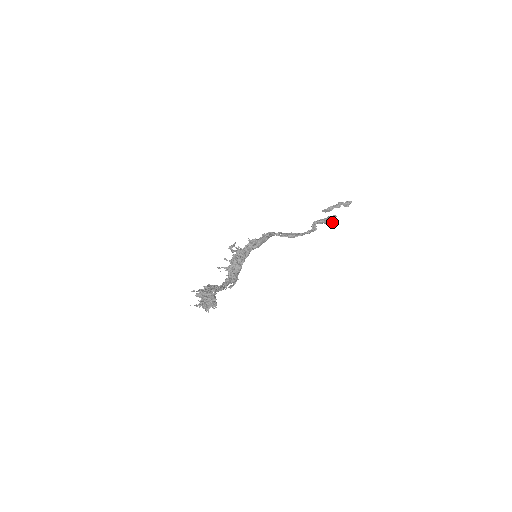
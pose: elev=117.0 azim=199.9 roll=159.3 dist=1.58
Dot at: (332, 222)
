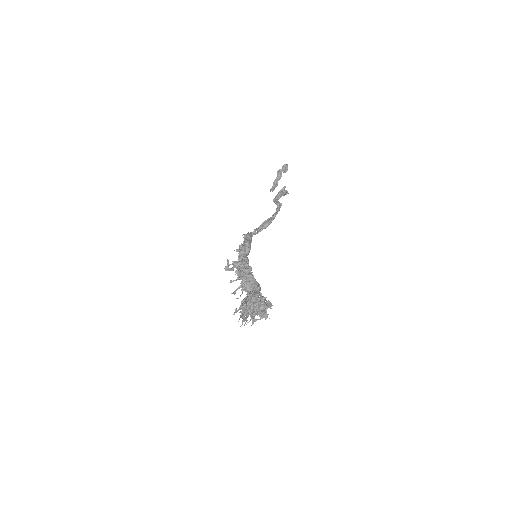
Dot at: (287, 191)
